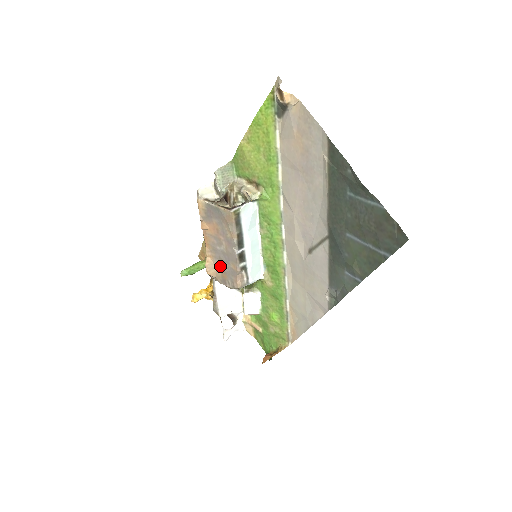
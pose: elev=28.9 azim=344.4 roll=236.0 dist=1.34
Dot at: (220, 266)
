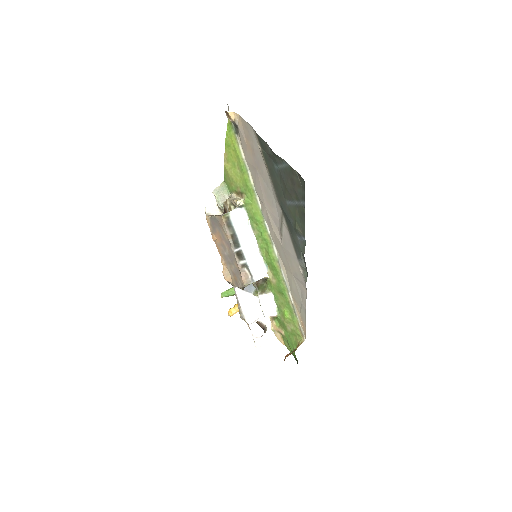
Dot at: (231, 270)
